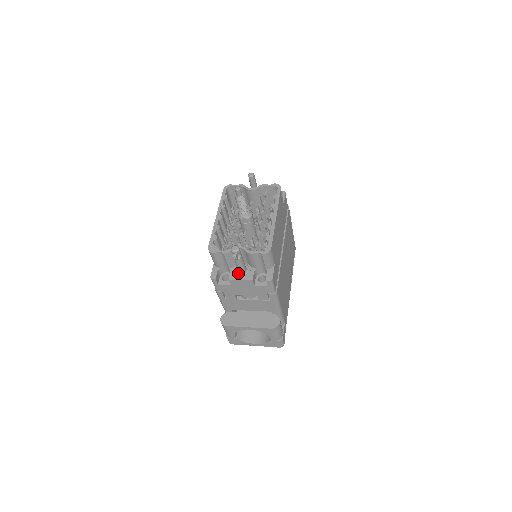
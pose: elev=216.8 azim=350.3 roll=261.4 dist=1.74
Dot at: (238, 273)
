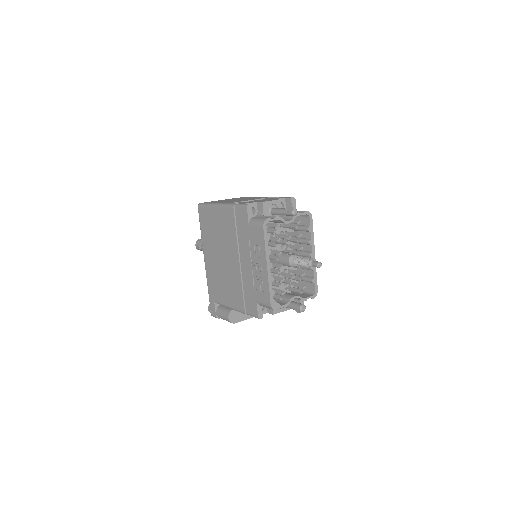
Dot at: occluded
